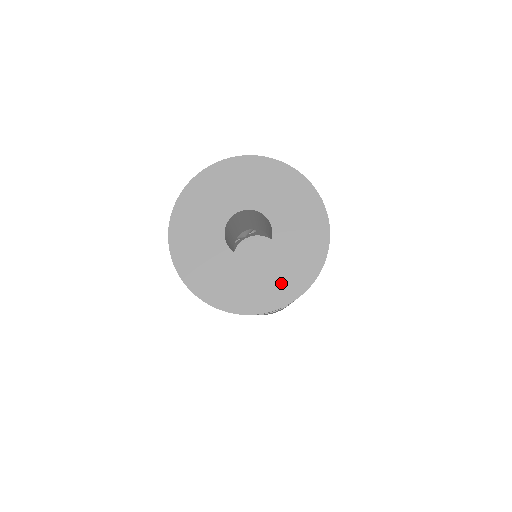
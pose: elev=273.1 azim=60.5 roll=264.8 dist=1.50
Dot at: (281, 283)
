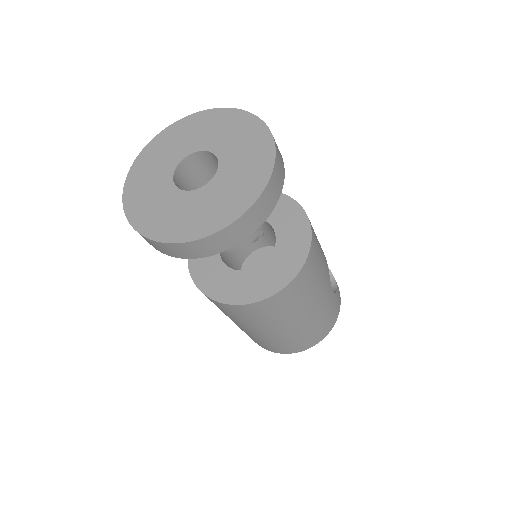
Dot at: (210, 215)
